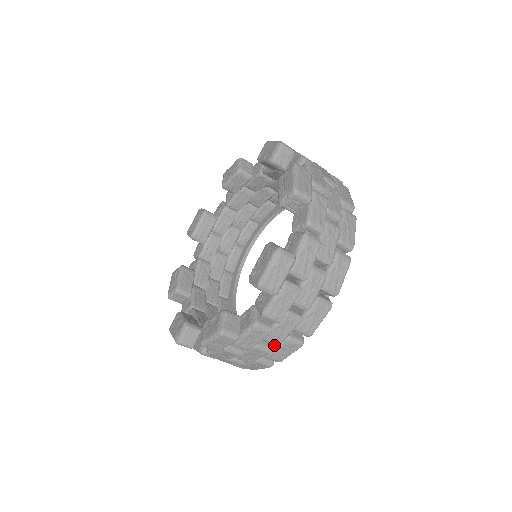
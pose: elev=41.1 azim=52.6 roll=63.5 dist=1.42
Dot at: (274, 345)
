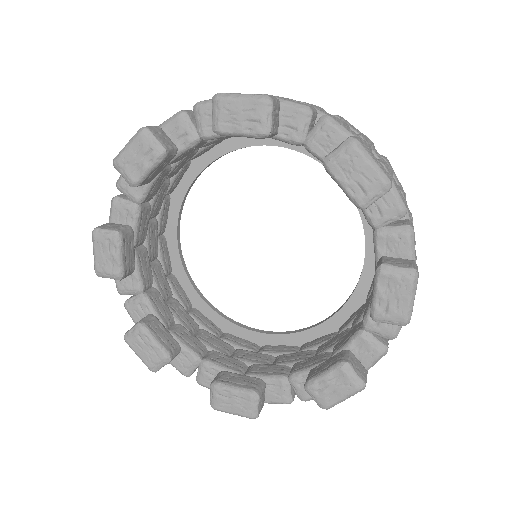
Dot at: occluded
